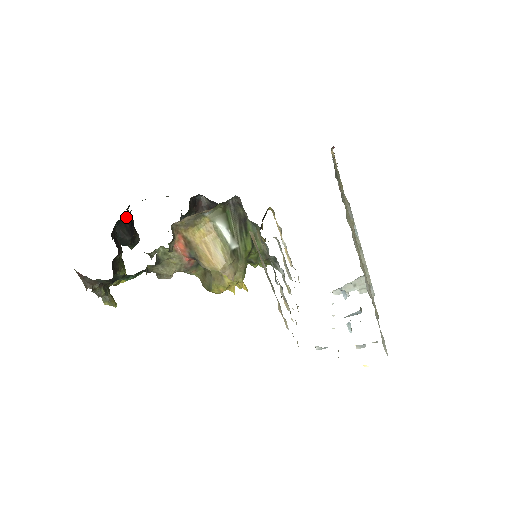
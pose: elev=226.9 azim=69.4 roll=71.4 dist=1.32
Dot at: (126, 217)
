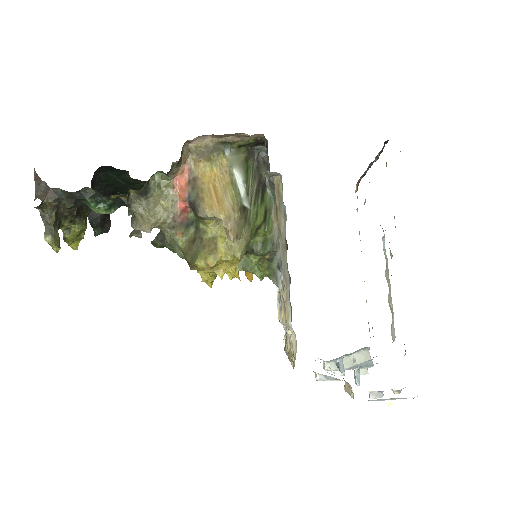
Dot at: (108, 191)
